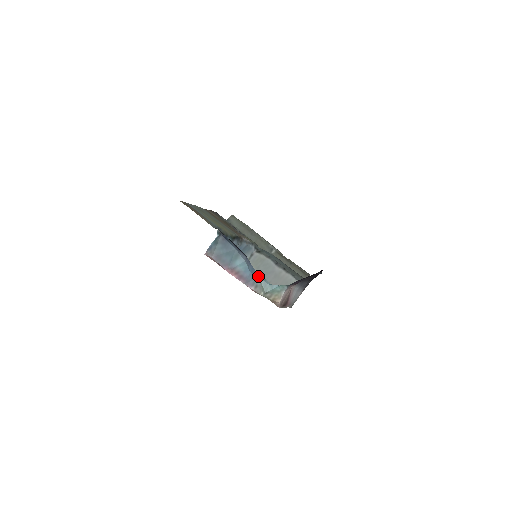
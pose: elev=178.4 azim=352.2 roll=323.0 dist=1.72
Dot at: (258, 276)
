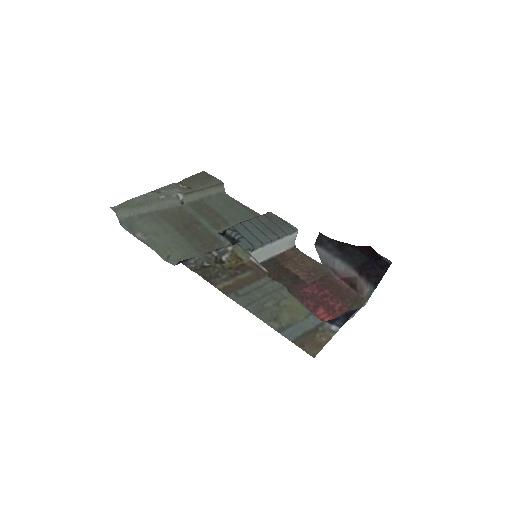
Dot at: occluded
